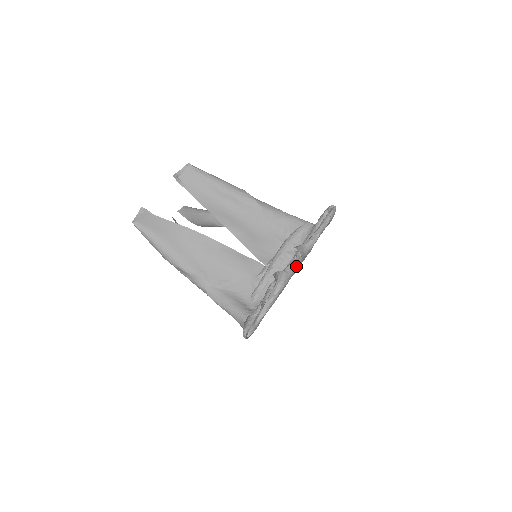
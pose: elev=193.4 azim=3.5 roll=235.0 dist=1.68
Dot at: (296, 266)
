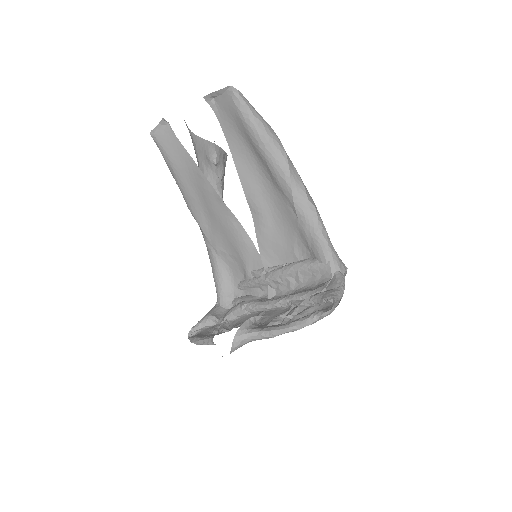
Dot at: (275, 308)
